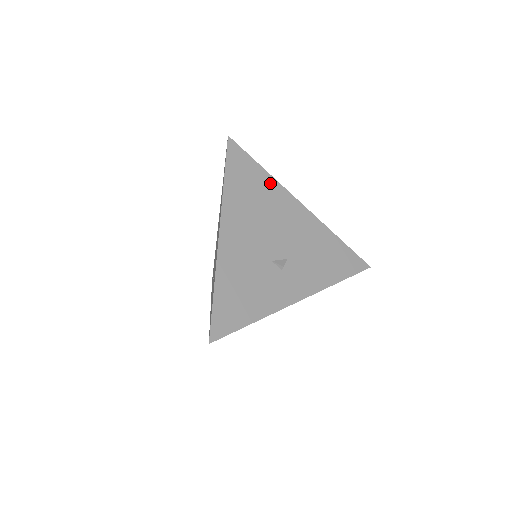
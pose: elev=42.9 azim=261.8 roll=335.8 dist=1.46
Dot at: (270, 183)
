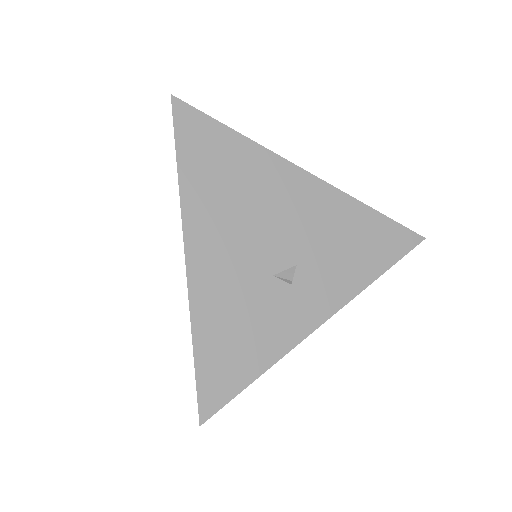
Dot at: (251, 153)
